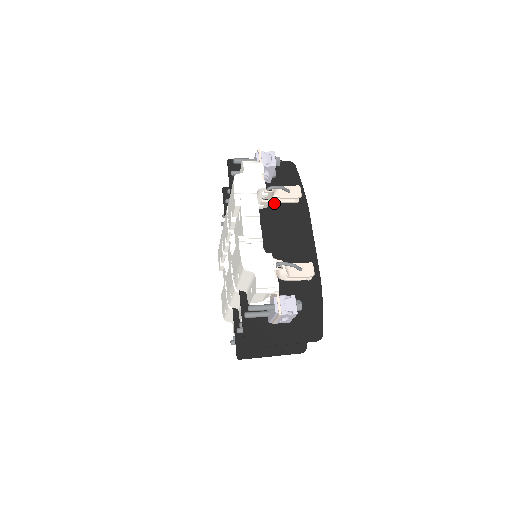
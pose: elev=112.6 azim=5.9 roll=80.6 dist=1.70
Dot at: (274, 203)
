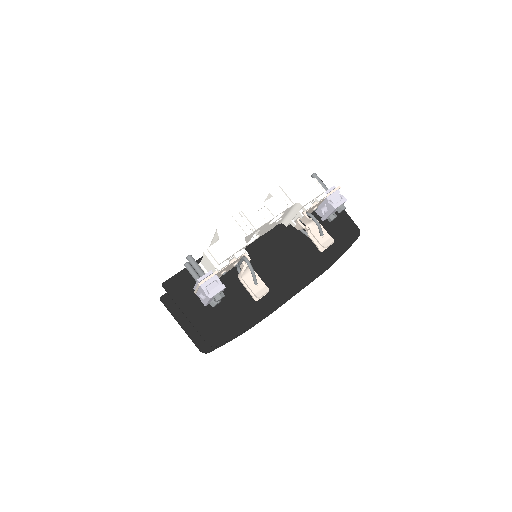
Dot at: (306, 234)
